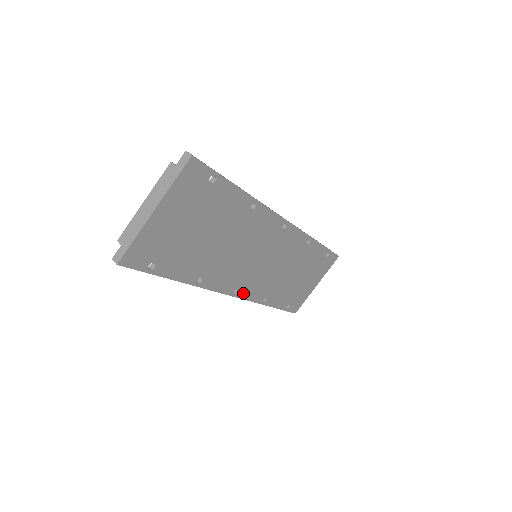
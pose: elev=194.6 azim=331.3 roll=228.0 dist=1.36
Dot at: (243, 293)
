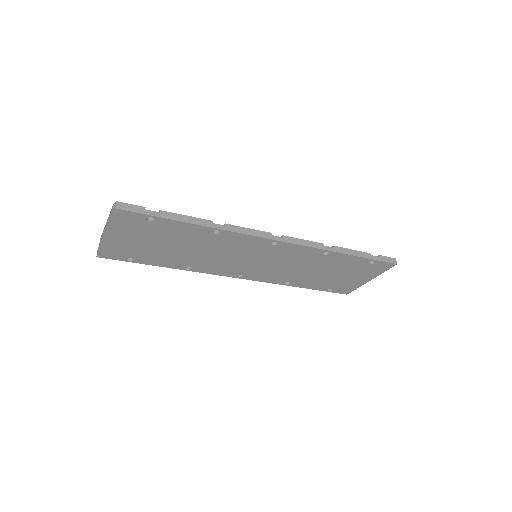
Dot at: (251, 277)
